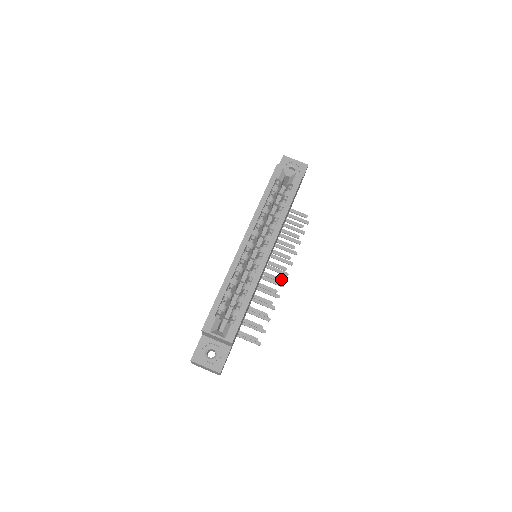
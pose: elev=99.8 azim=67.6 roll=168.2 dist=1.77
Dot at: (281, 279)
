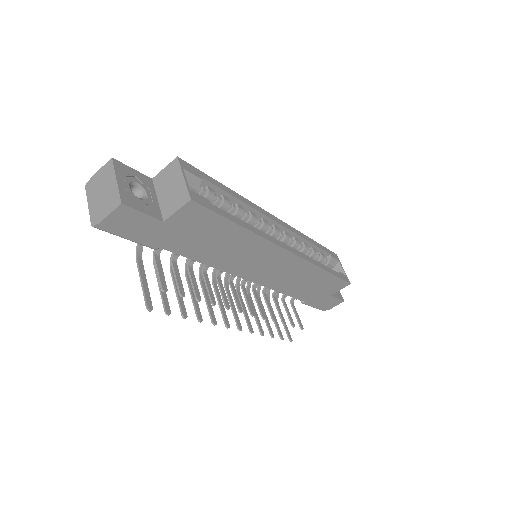
Dot at: (242, 310)
